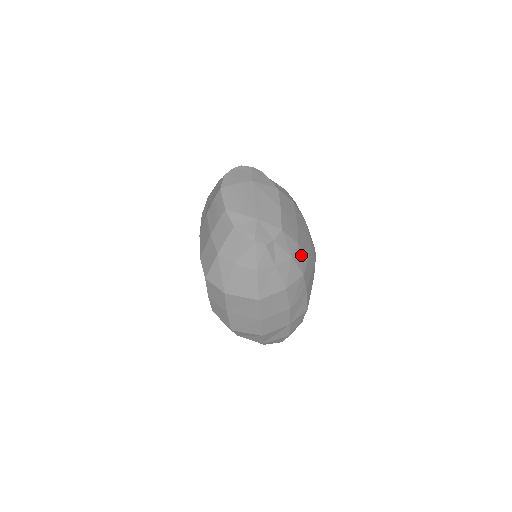
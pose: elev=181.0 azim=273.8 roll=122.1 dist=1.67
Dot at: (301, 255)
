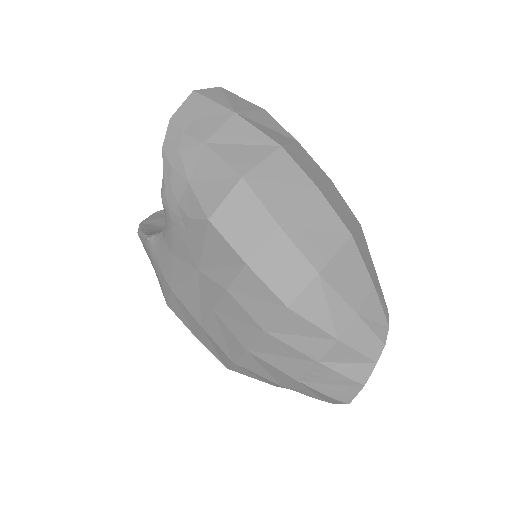
Dot at: occluded
